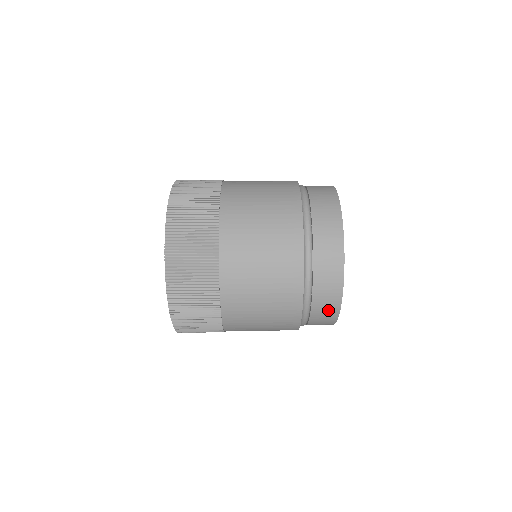
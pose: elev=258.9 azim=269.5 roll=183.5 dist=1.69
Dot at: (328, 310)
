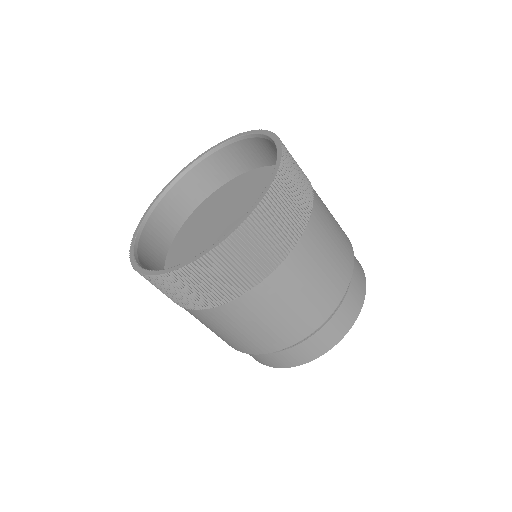
Dot at: occluded
